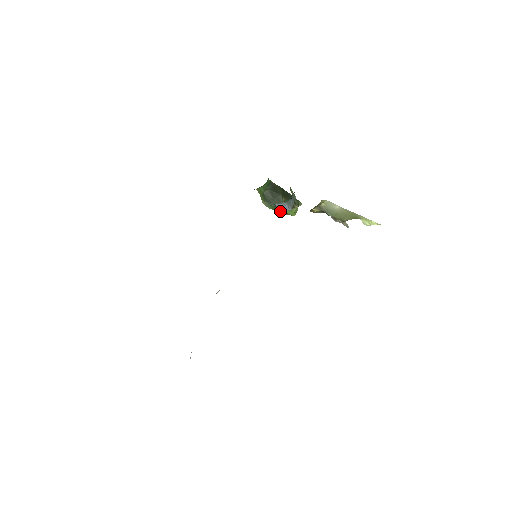
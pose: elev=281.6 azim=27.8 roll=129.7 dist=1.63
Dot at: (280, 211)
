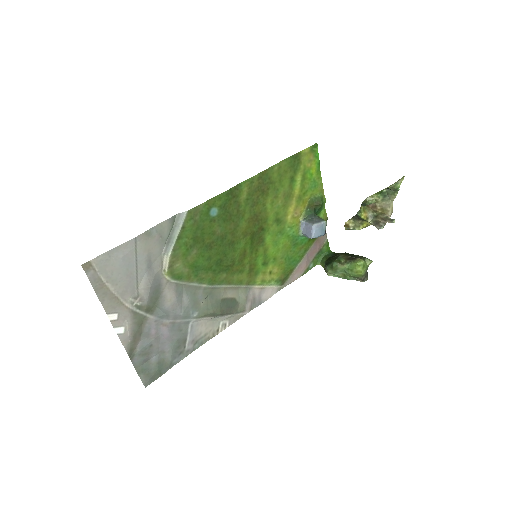
Dot at: (337, 266)
